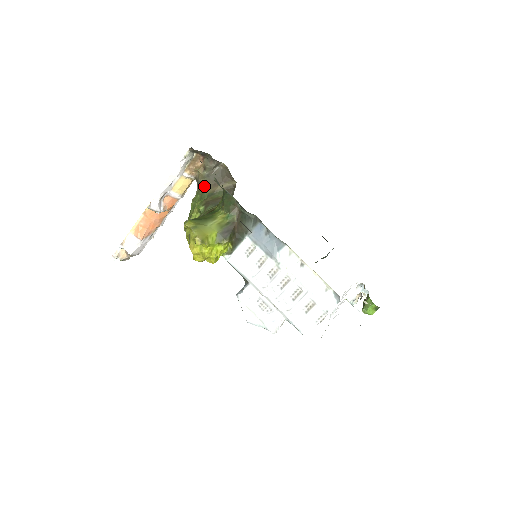
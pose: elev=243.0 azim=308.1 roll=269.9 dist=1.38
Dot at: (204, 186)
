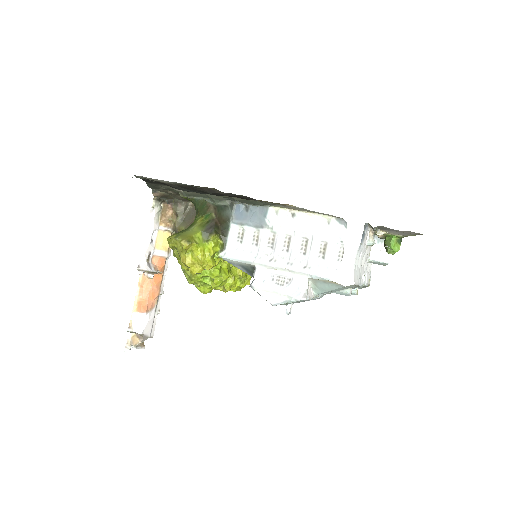
Dot at: occluded
